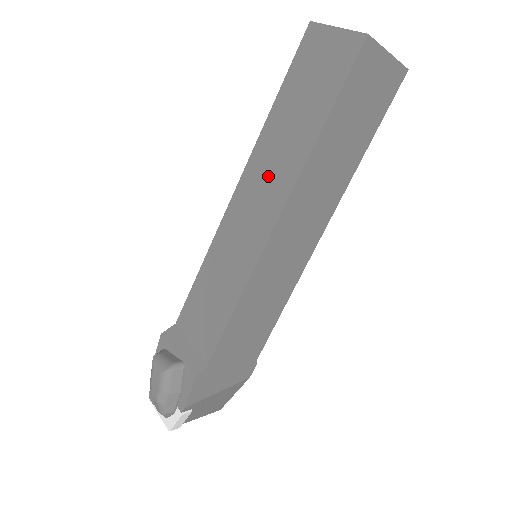
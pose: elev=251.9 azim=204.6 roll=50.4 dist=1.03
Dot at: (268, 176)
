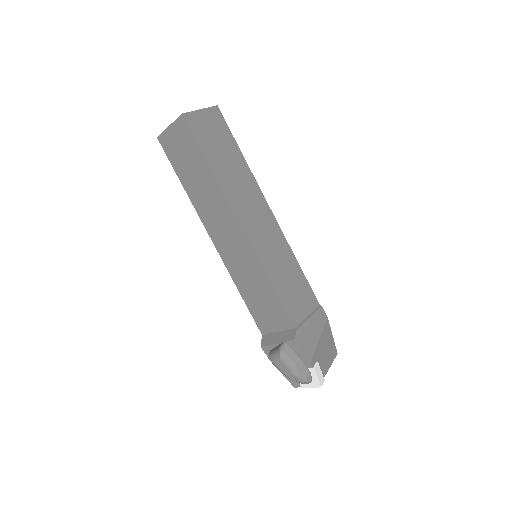
Dot at: (215, 214)
